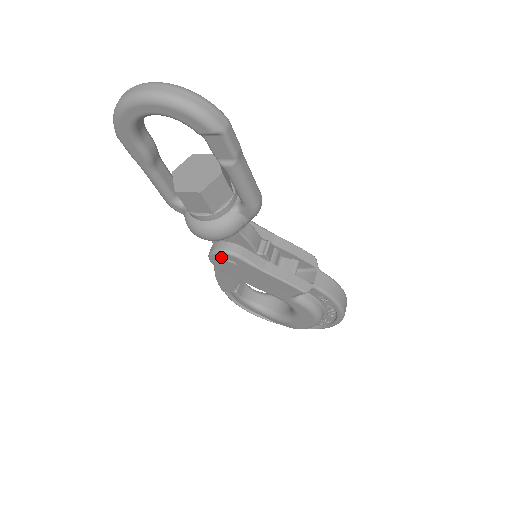
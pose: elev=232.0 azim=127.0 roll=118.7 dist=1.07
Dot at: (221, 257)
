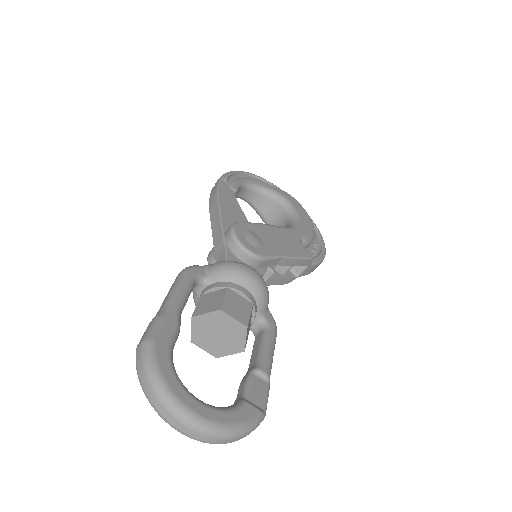
Dot at: occluded
